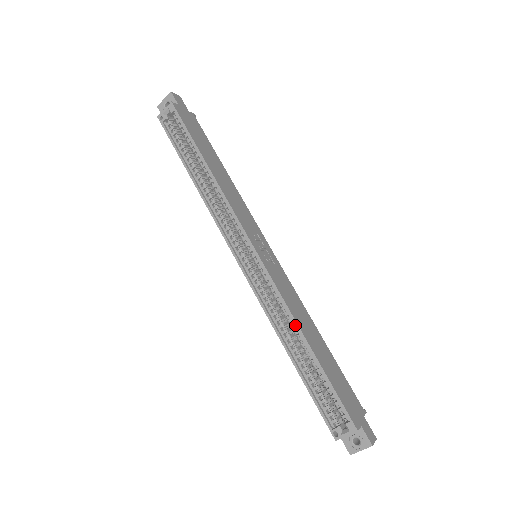
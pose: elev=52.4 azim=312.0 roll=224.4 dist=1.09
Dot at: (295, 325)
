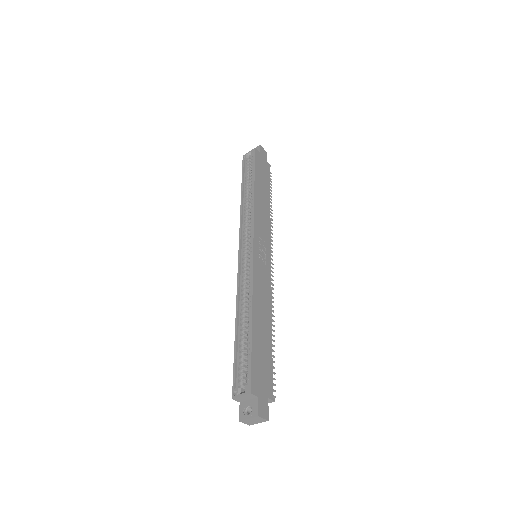
Dot at: (251, 301)
